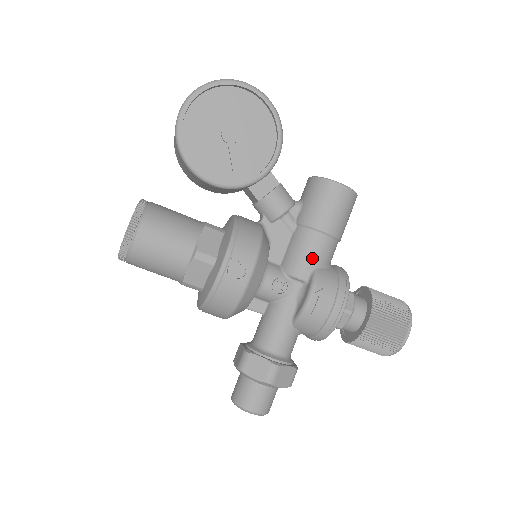
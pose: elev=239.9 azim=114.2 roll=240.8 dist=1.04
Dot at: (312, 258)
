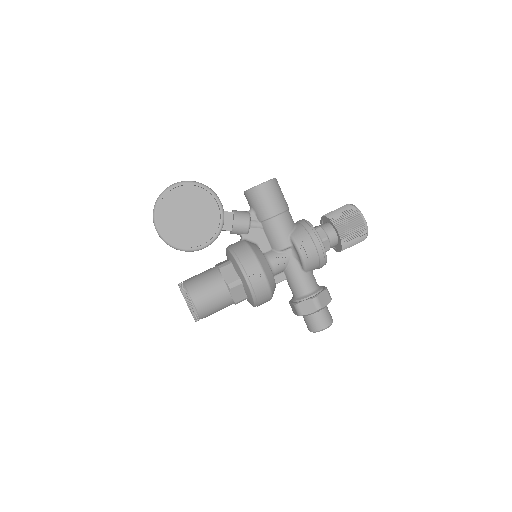
Dot at: (283, 232)
